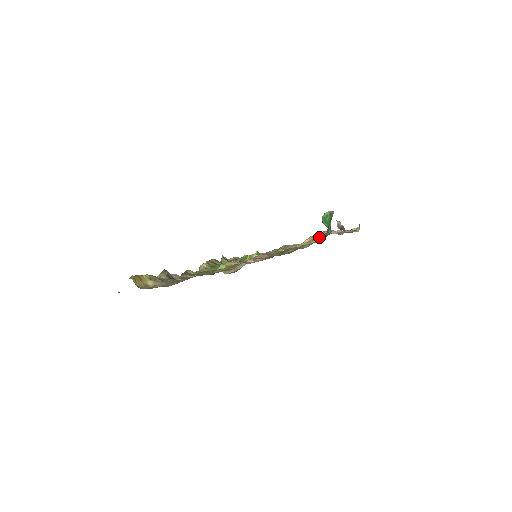
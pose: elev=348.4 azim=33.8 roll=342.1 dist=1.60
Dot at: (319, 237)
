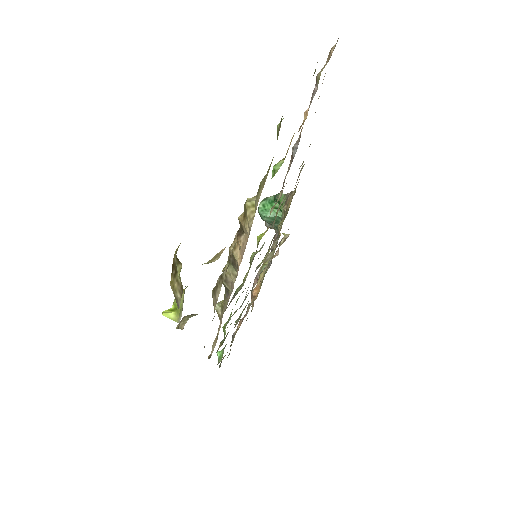
Dot at: (285, 205)
